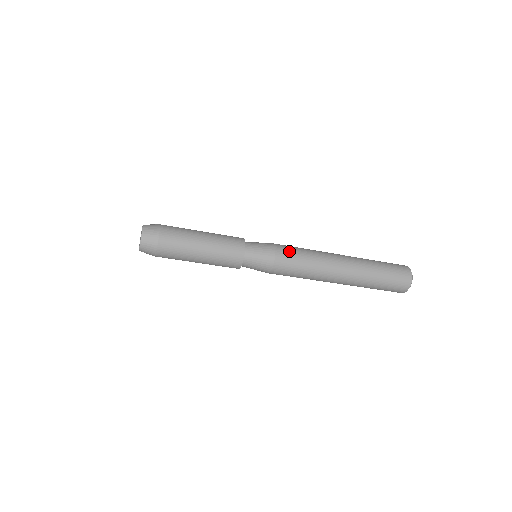
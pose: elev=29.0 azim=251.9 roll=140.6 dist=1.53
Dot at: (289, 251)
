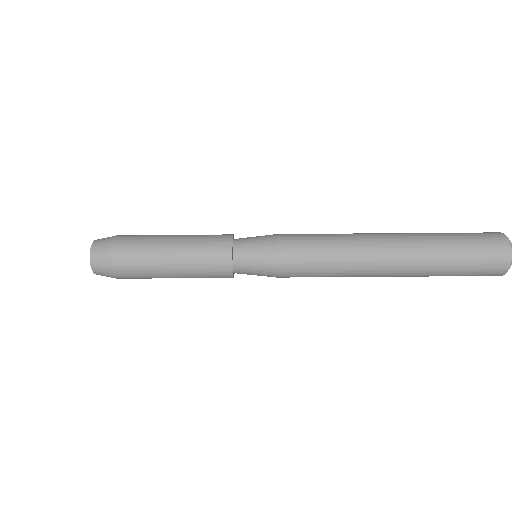
Dot at: (300, 252)
